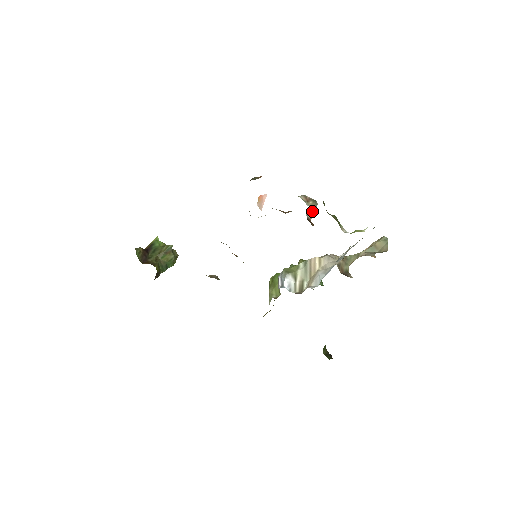
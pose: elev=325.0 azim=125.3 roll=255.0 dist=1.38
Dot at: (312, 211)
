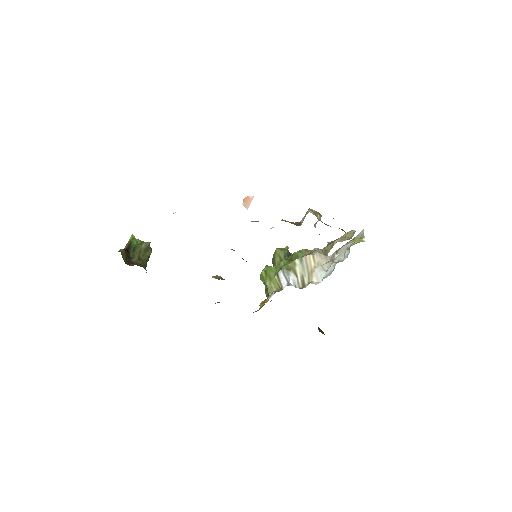
Dot at: occluded
